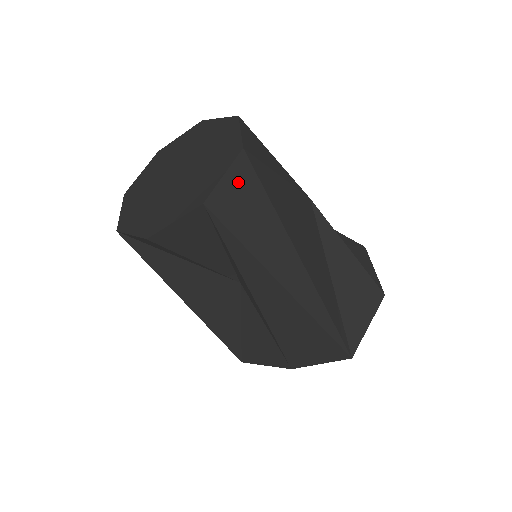
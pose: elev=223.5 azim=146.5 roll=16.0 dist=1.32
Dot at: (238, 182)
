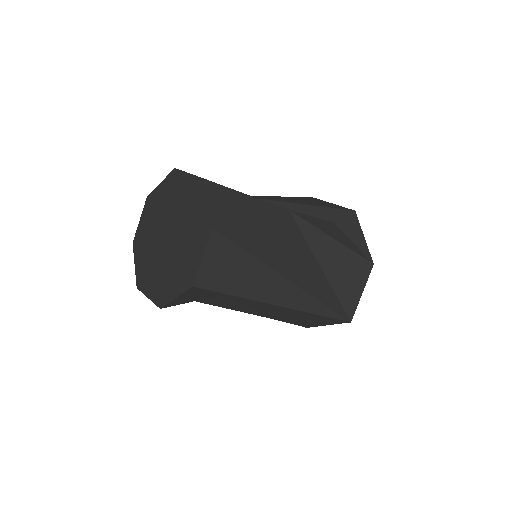
Dot at: (216, 256)
